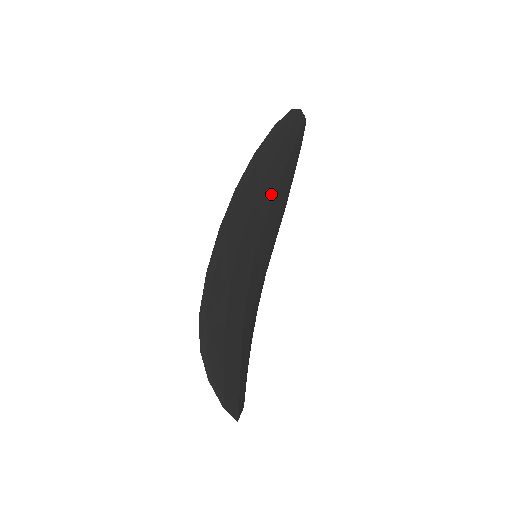
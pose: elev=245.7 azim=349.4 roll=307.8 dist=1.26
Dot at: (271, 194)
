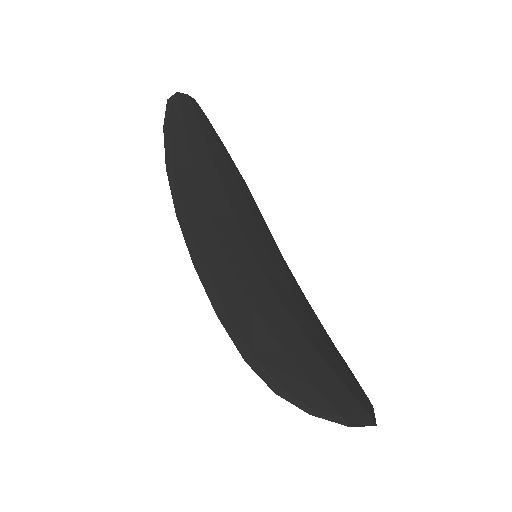
Dot at: (219, 189)
